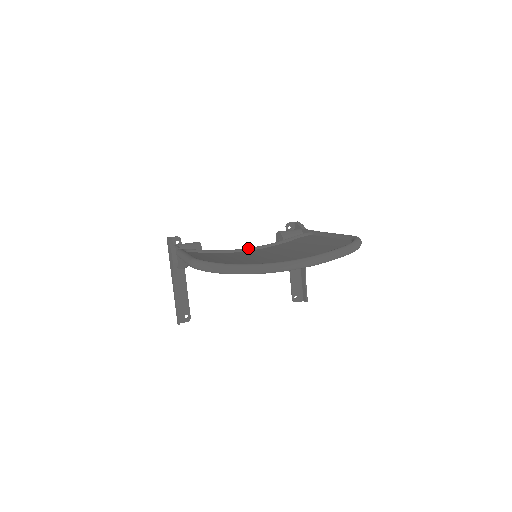
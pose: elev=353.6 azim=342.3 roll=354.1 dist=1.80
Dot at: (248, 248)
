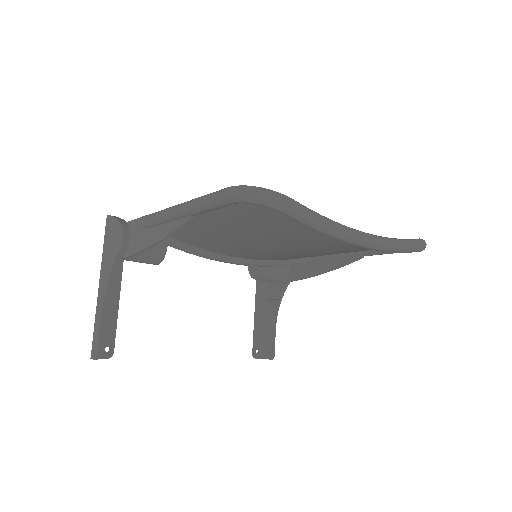
Dot at: occluded
